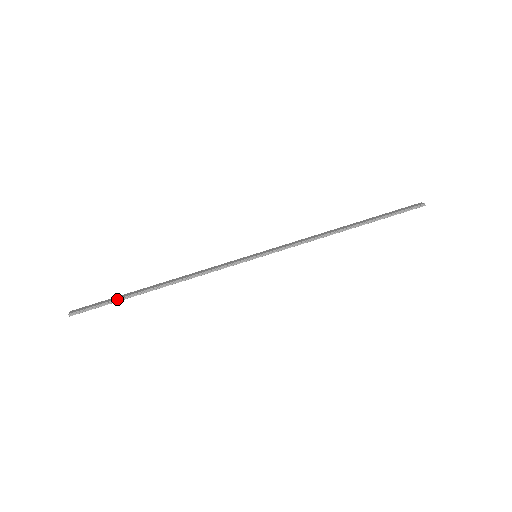
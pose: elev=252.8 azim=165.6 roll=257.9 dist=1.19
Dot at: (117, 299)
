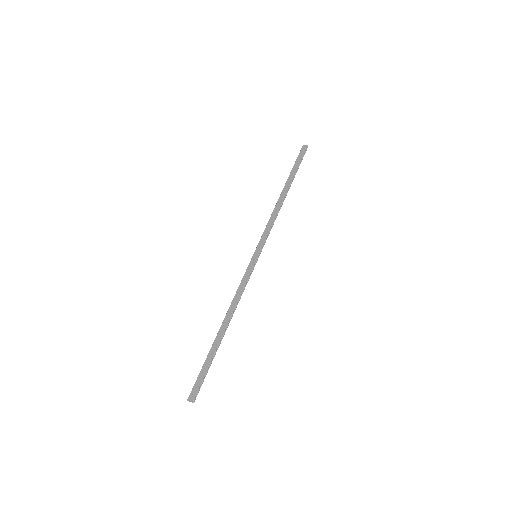
Dot at: (211, 362)
